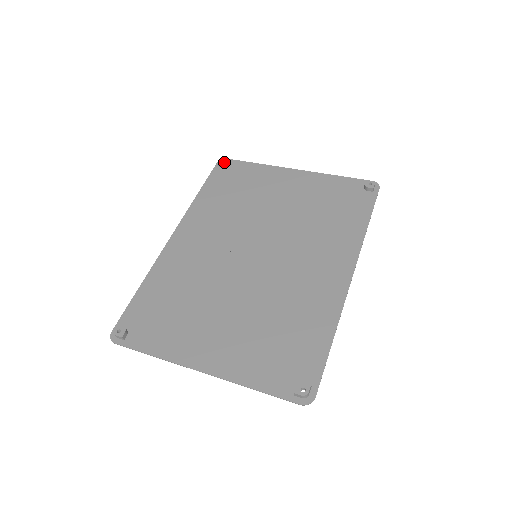
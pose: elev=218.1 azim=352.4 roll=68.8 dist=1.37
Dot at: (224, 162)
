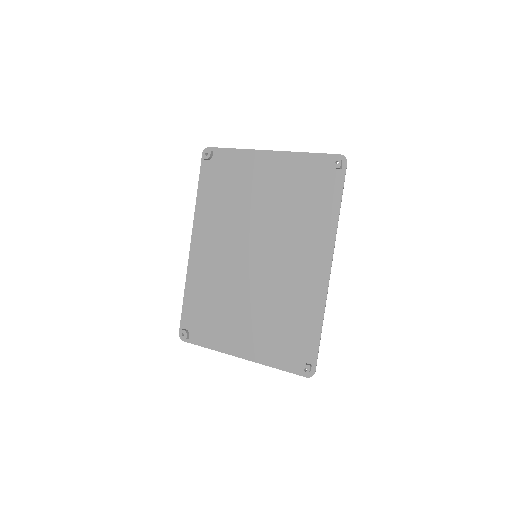
Dot at: (207, 156)
